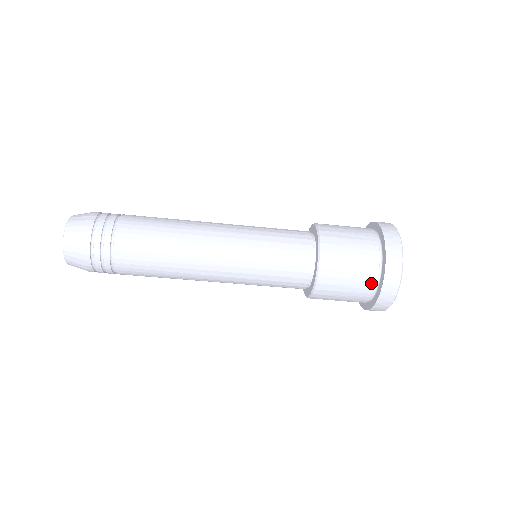
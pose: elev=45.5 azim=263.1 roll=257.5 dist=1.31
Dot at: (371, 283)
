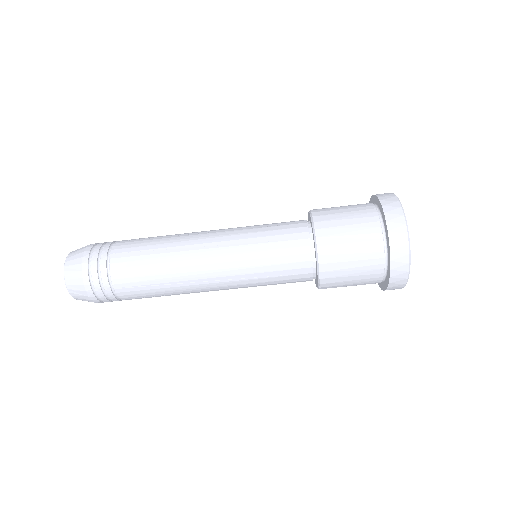
Dot at: (377, 279)
